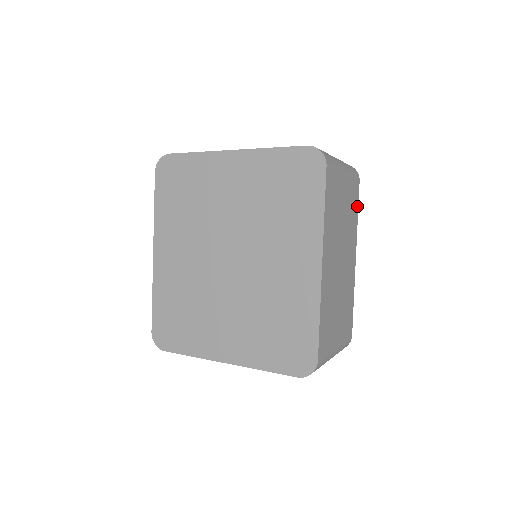
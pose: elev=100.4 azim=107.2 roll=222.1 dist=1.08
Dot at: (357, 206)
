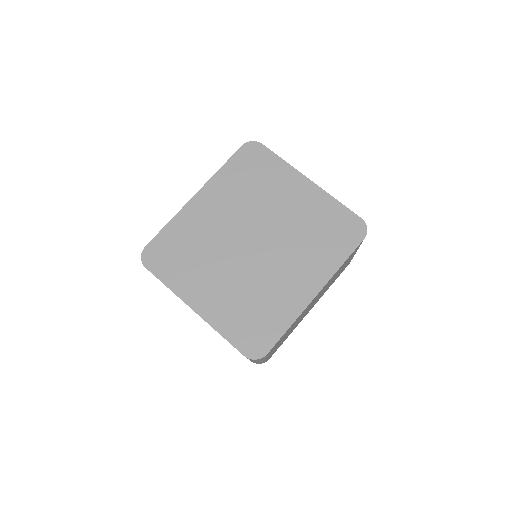
Dot at: occluded
